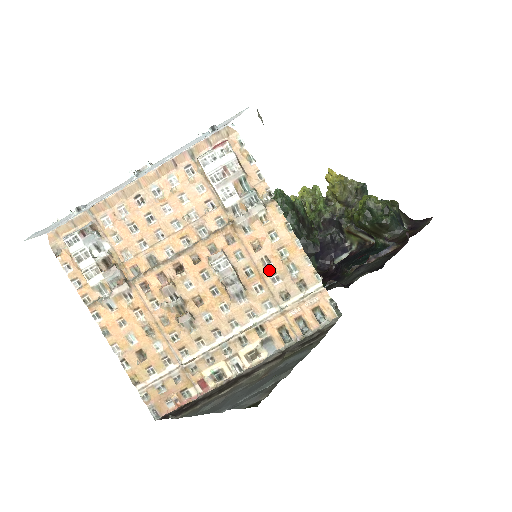
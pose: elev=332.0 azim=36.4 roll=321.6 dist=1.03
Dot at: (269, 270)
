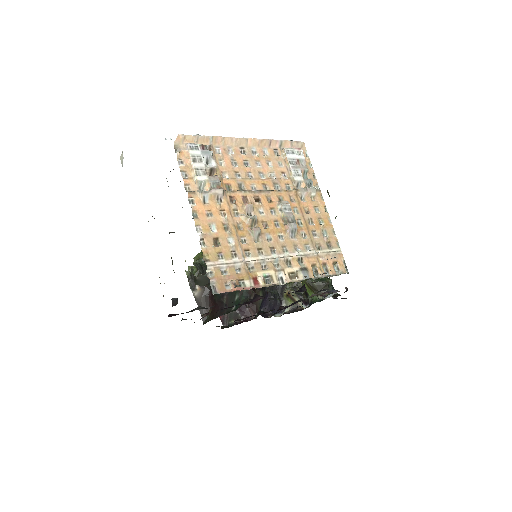
Dot at: (312, 227)
